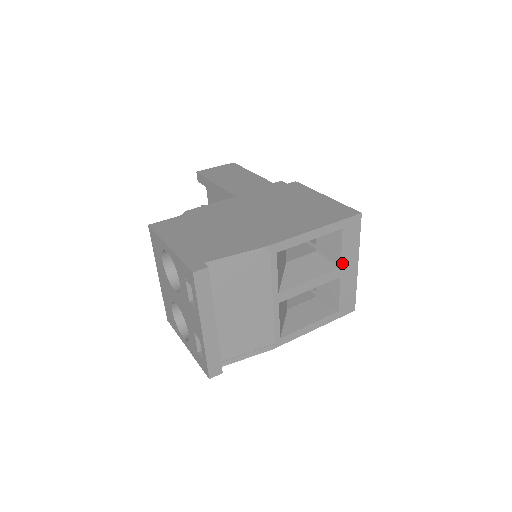
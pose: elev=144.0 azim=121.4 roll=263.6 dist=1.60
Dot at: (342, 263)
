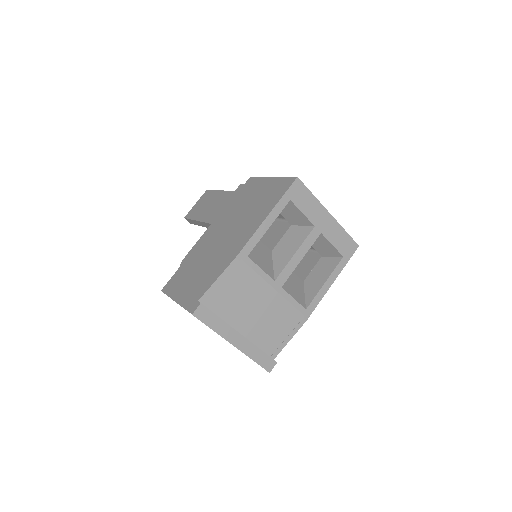
Dot at: (313, 223)
